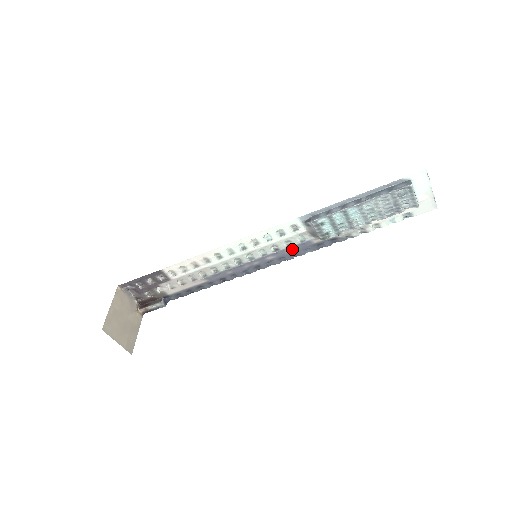
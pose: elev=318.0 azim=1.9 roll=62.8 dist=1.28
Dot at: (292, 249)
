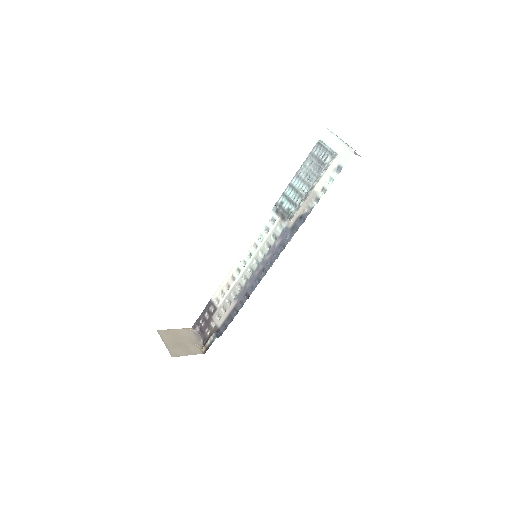
Dot at: (279, 241)
